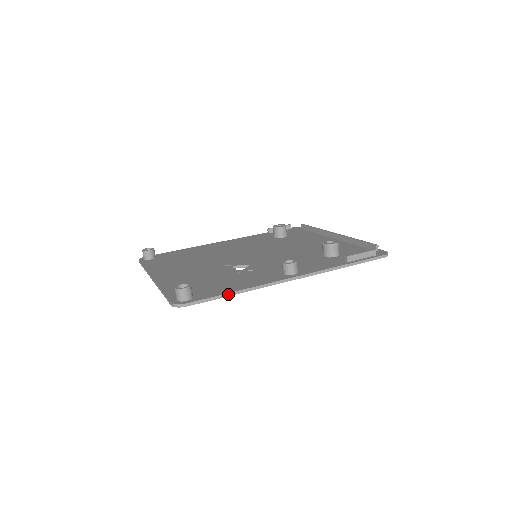
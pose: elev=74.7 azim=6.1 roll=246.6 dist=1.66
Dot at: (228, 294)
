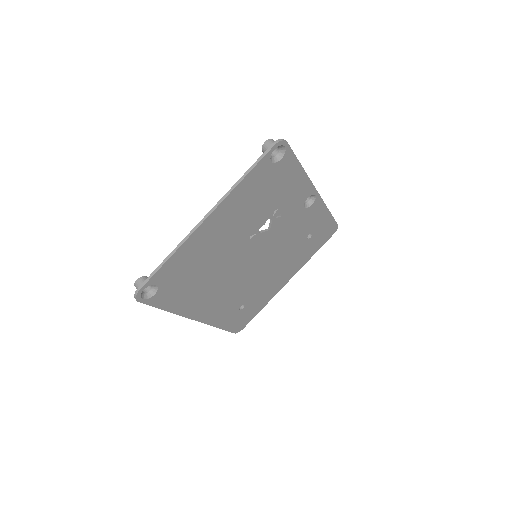
Dot at: (298, 162)
